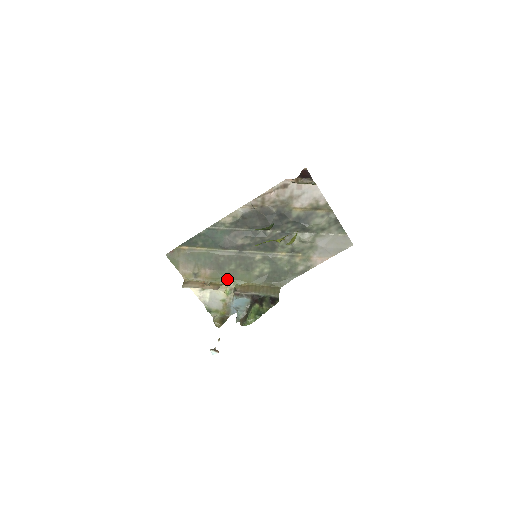
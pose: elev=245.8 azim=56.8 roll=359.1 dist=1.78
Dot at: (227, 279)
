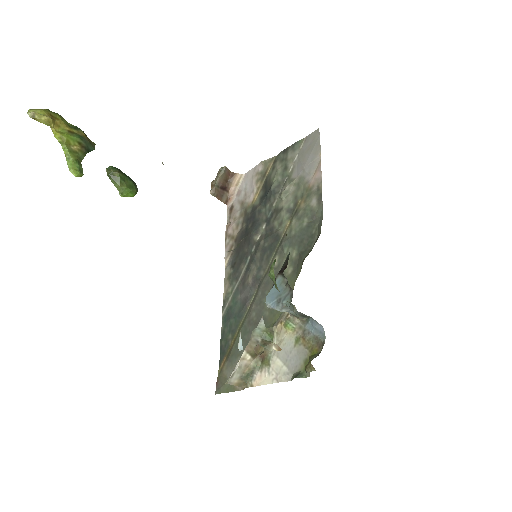
Dot at: (276, 319)
